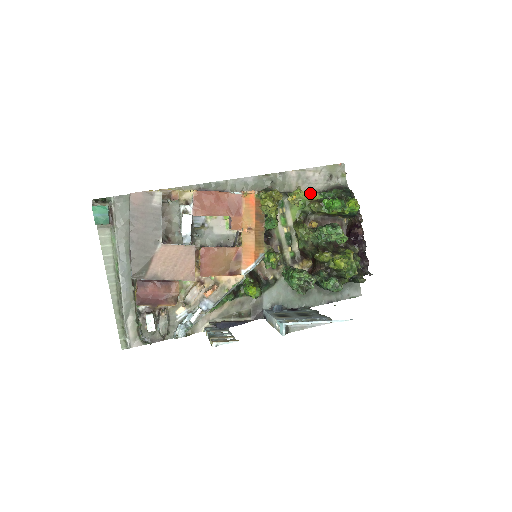
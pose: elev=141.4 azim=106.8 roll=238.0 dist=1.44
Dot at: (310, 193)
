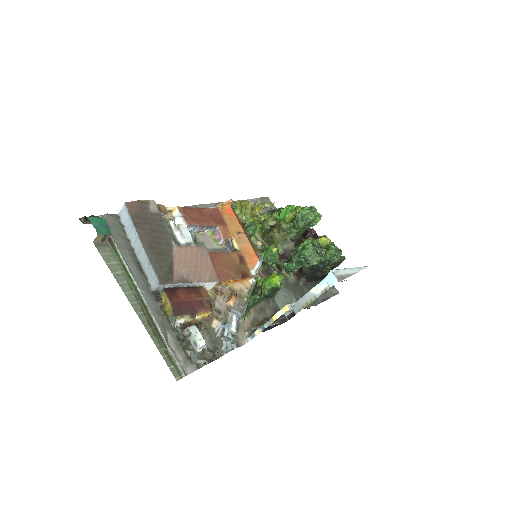
Dot at: occluded
